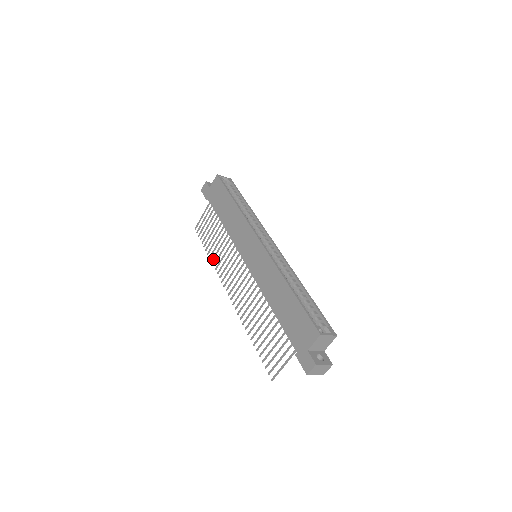
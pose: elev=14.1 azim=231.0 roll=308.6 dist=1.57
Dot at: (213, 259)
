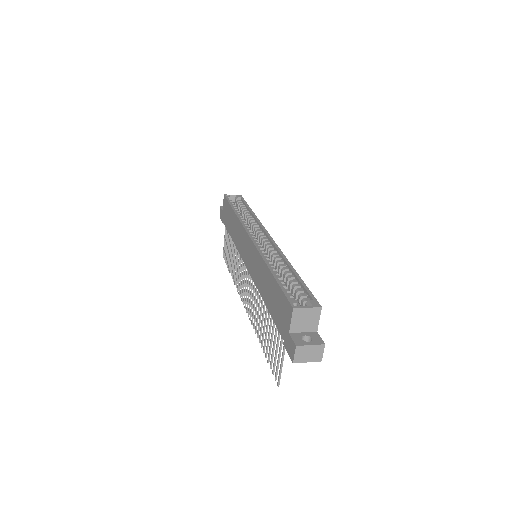
Dot at: (234, 278)
